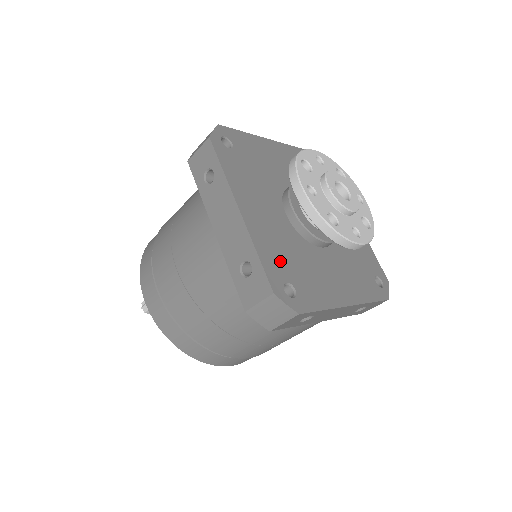
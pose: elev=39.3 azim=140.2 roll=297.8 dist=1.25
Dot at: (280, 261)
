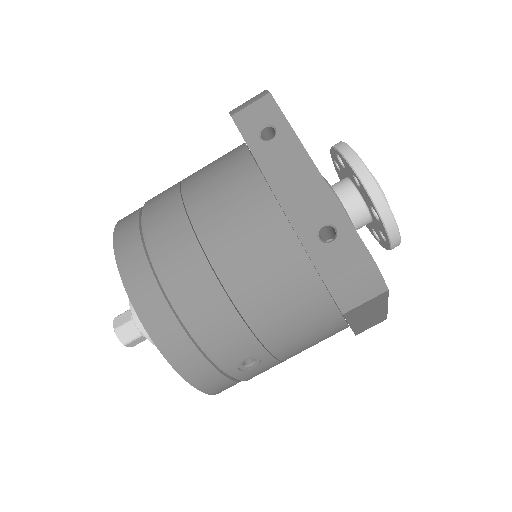
Dot at: occluded
